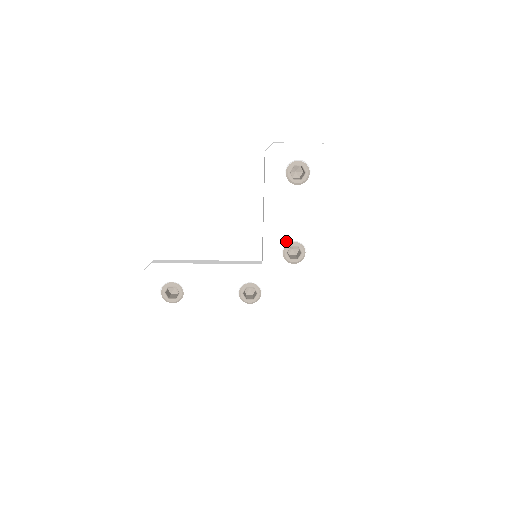
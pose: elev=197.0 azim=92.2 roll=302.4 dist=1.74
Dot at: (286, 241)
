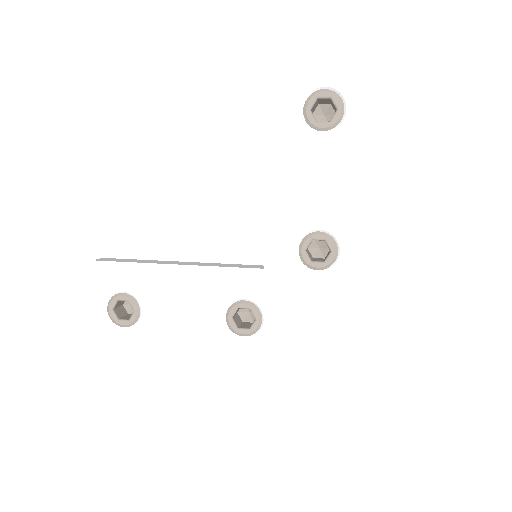
Dot at: (304, 229)
